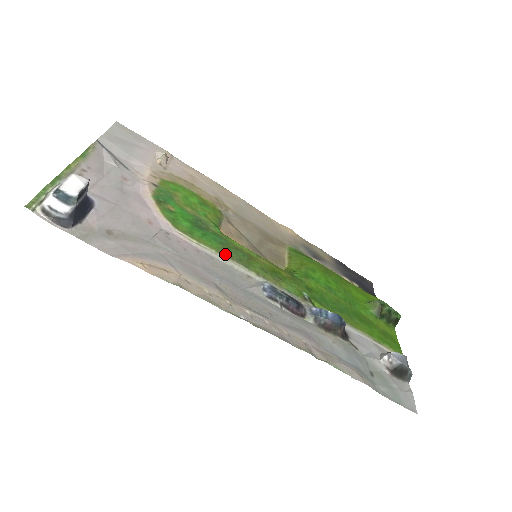
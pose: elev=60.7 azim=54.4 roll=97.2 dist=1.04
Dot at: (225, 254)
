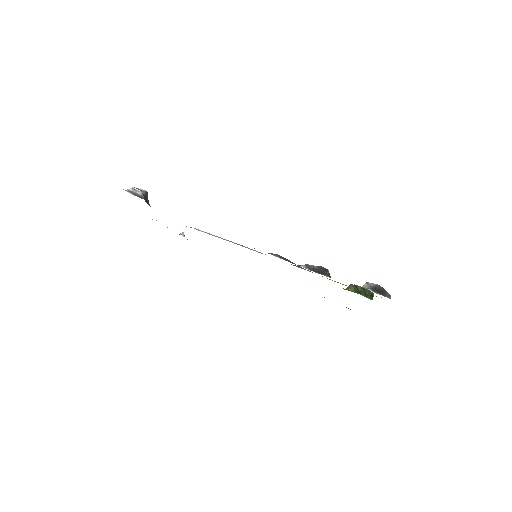
Dot at: (235, 243)
